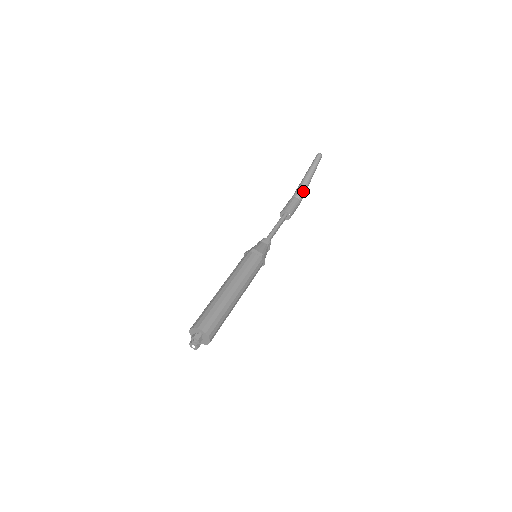
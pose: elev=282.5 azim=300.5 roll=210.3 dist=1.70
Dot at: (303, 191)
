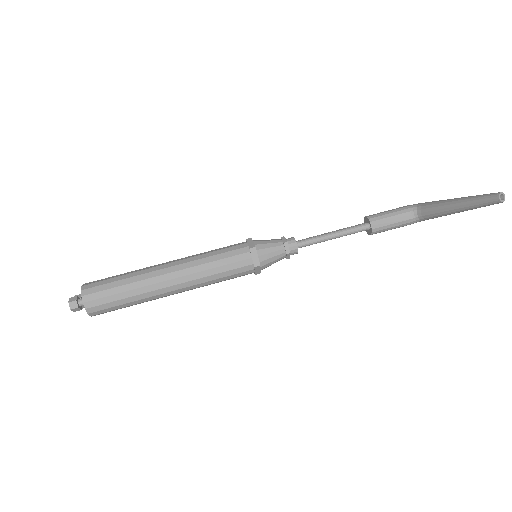
Dot at: (430, 215)
